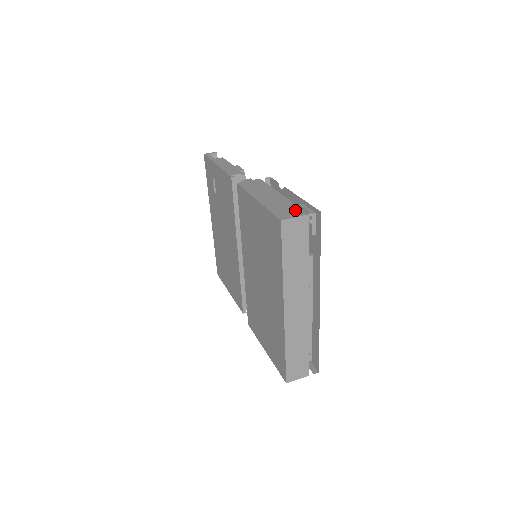
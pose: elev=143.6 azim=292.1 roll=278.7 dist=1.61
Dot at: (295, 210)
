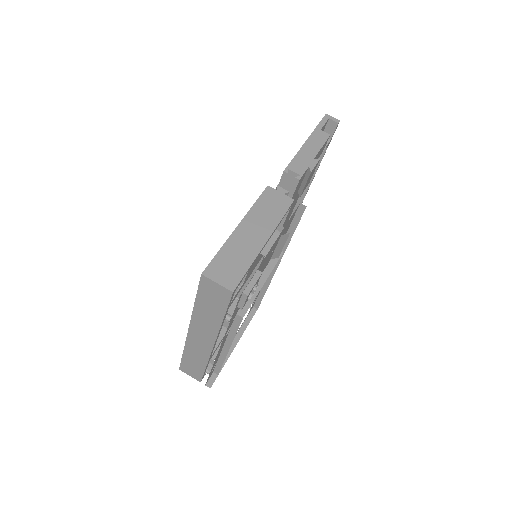
Dot at: (234, 274)
